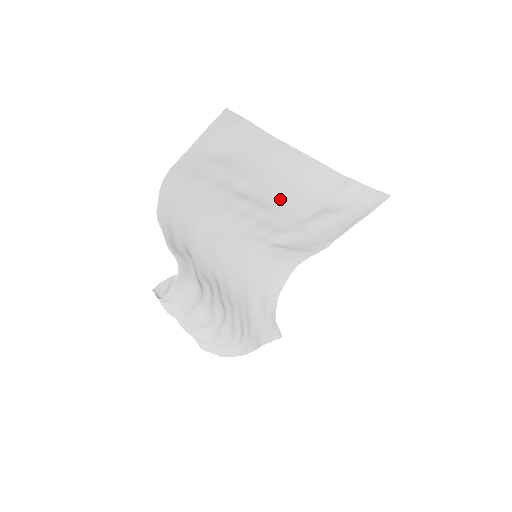
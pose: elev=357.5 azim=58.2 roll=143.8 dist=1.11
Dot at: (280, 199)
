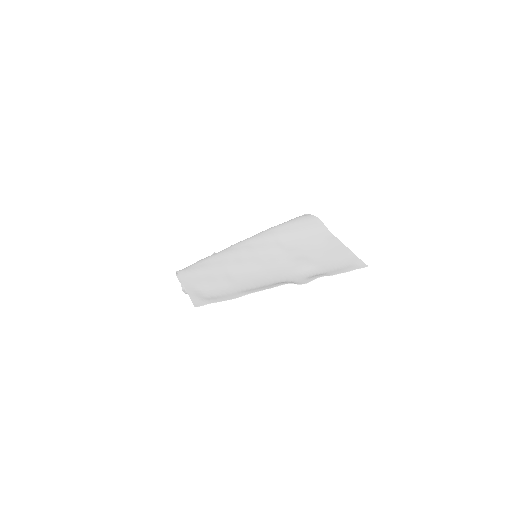
Dot at: (258, 276)
